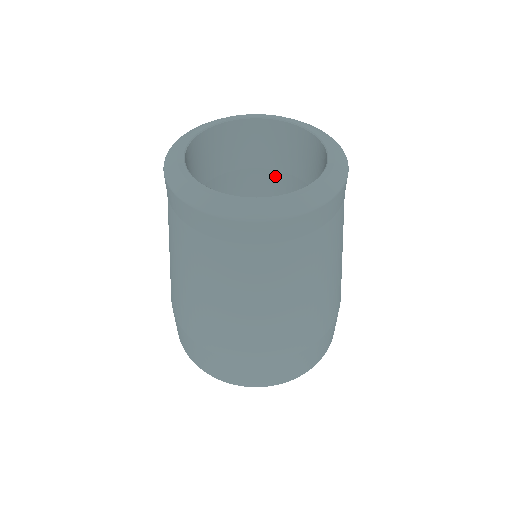
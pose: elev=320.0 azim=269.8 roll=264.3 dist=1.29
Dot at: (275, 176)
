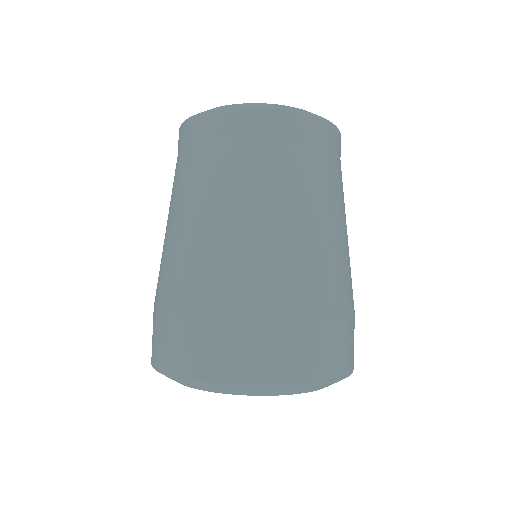
Dot at: occluded
